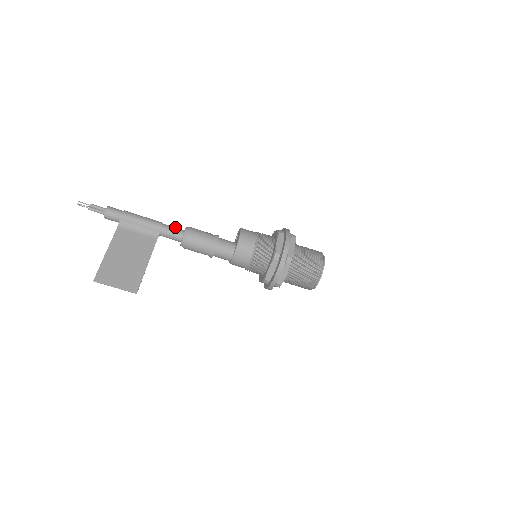
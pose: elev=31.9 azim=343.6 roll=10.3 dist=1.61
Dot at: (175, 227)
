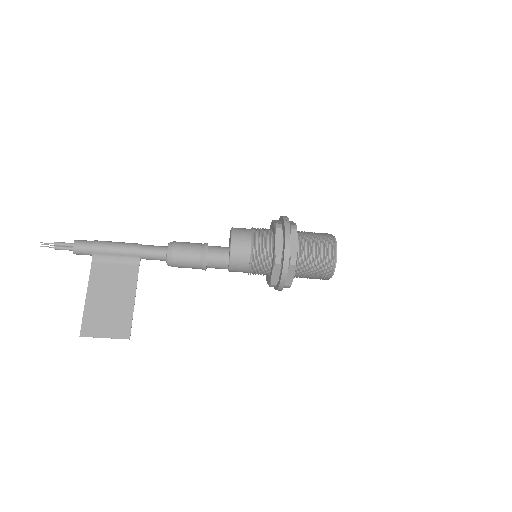
Dot at: (156, 246)
